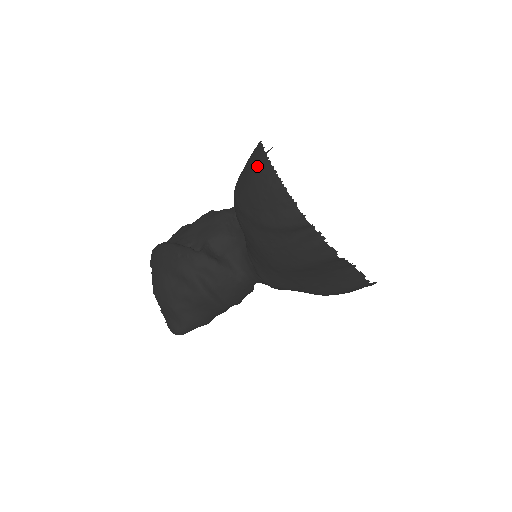
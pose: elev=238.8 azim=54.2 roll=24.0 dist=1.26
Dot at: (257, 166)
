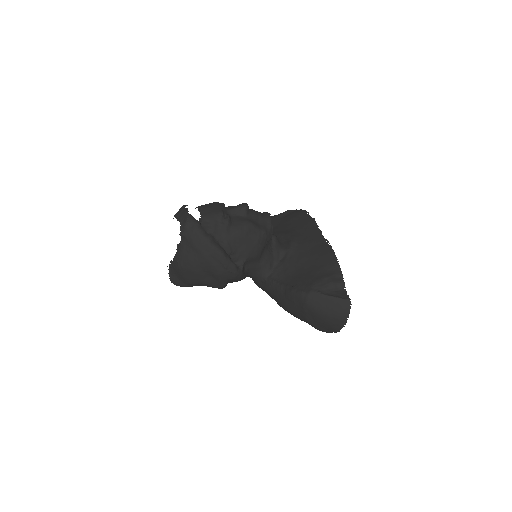
Dot at: (338, 316)
